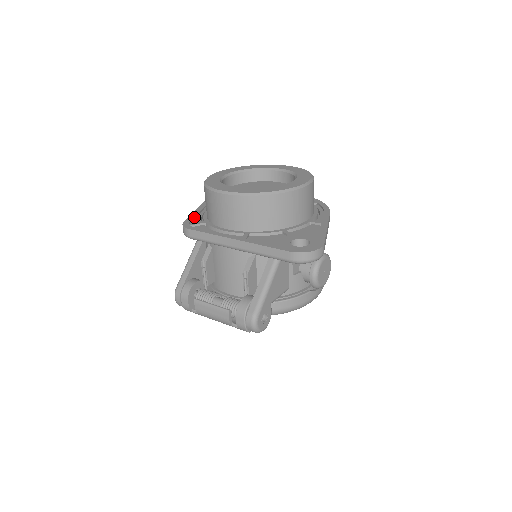
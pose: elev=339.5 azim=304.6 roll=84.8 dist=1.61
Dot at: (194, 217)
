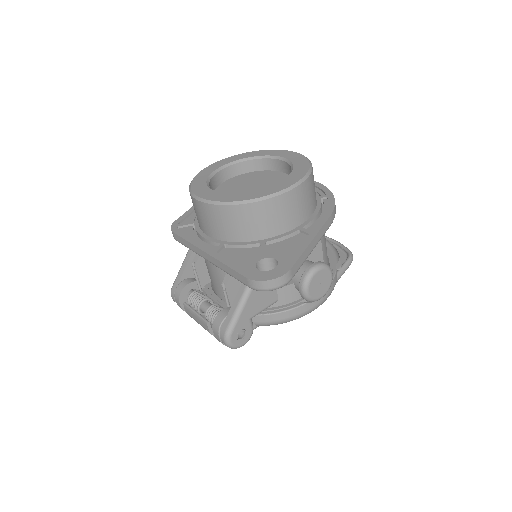
Dot at: (189, 214)
